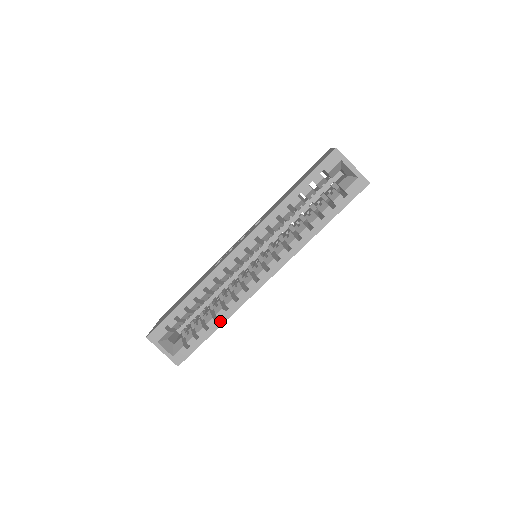
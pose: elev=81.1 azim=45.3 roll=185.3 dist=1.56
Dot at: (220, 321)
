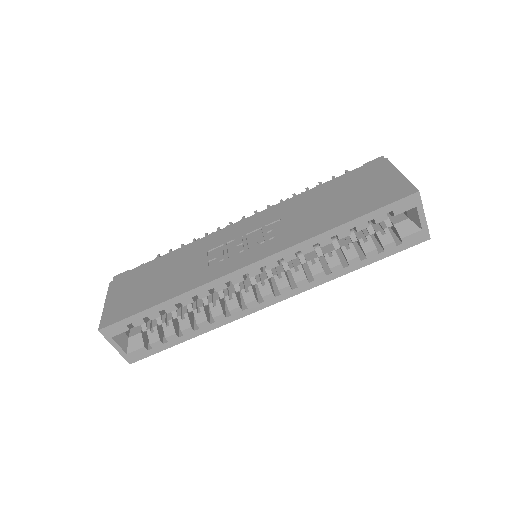
Dot at: (199, 331)
